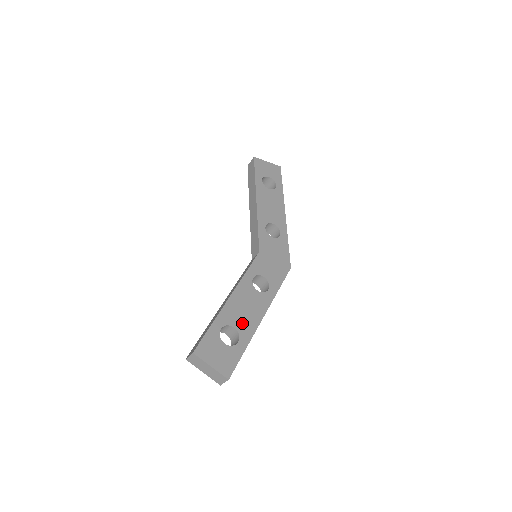
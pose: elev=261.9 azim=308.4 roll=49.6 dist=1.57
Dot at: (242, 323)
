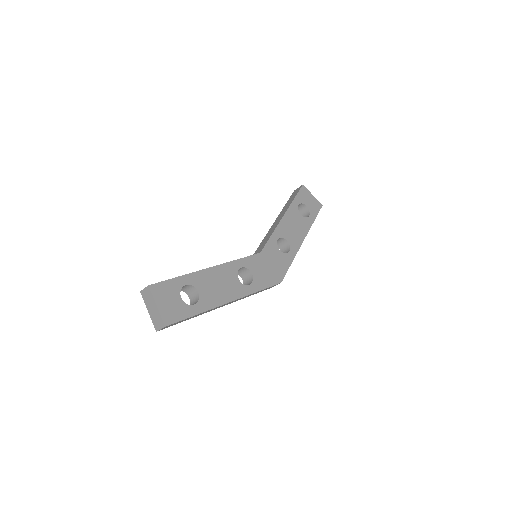
Dot at: (208, 293)
